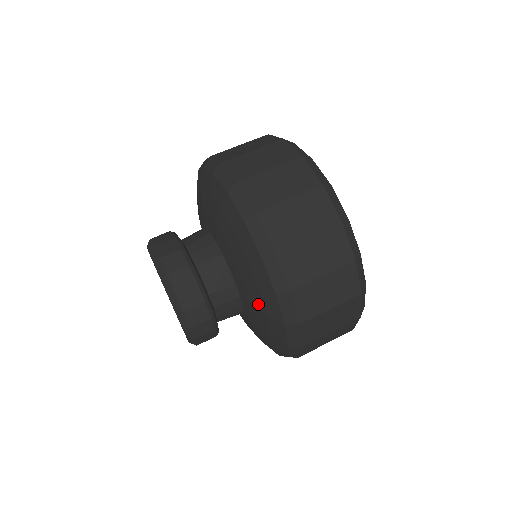
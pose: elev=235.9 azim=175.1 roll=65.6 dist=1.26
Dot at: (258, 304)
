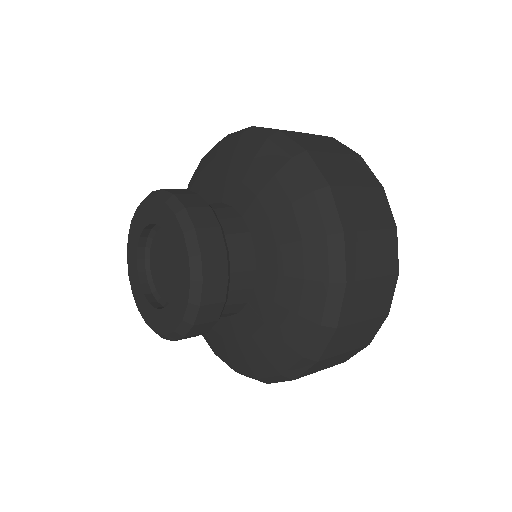
Dot at: (249, 351)
